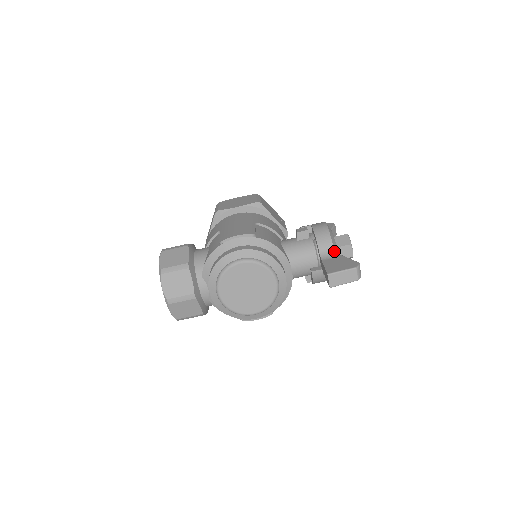
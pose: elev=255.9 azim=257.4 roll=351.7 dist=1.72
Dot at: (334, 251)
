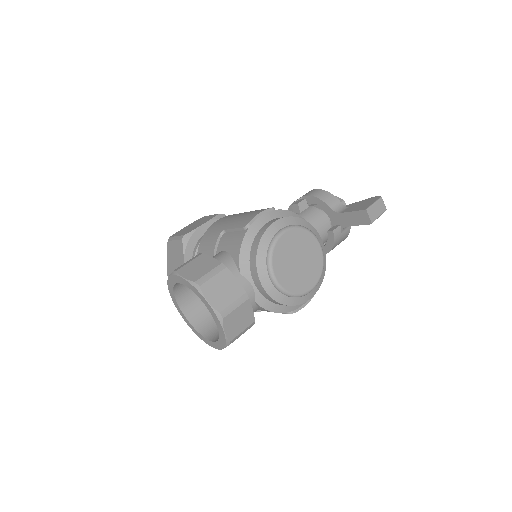
Dot at: (342, 204)
